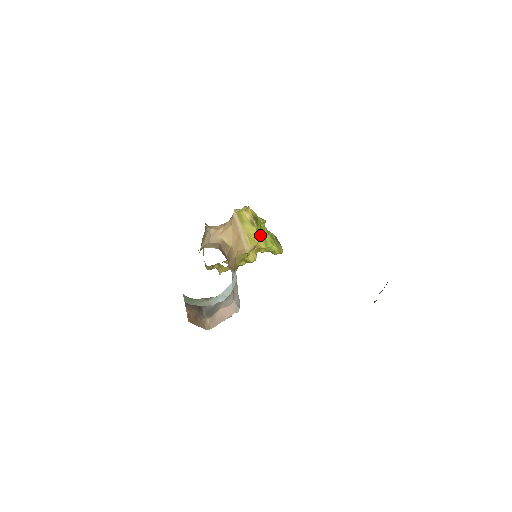
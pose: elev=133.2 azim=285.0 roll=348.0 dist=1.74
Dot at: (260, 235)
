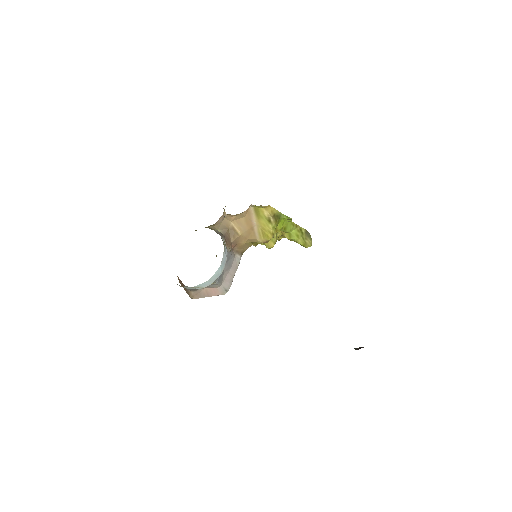
Dot at: (283, 228)
